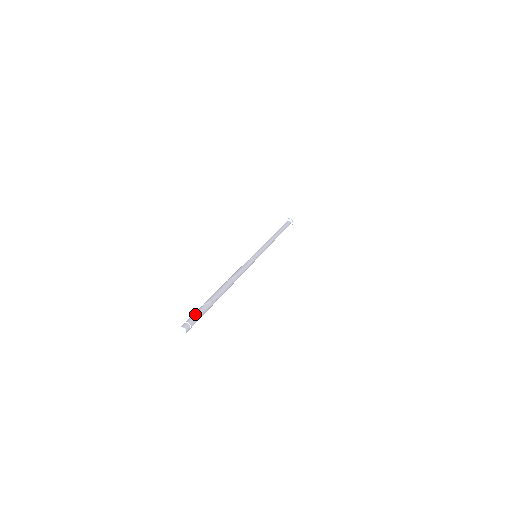
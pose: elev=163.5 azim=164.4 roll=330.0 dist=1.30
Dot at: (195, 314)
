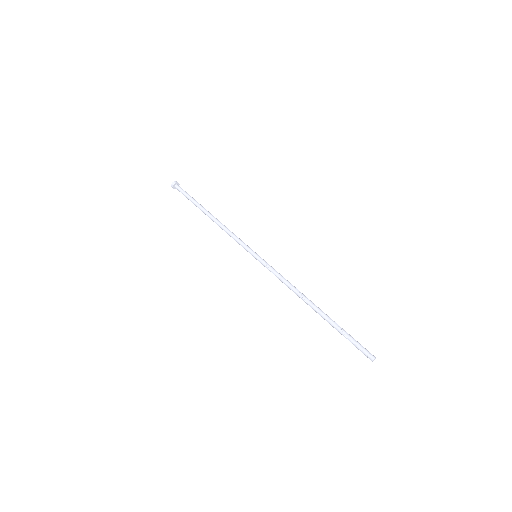
Dot at: (358, 345)
